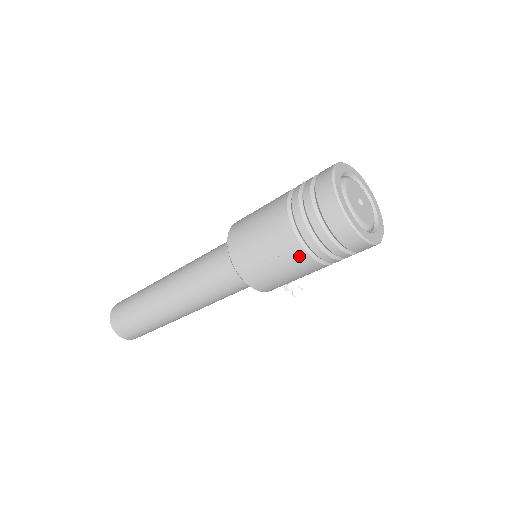
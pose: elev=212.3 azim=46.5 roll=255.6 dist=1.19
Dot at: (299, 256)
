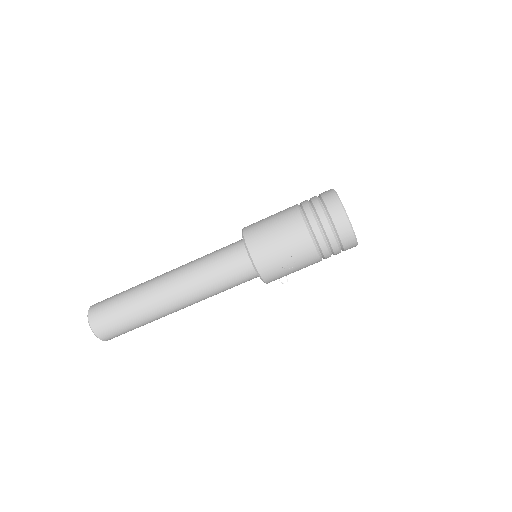
Dot at: (312, 257)
